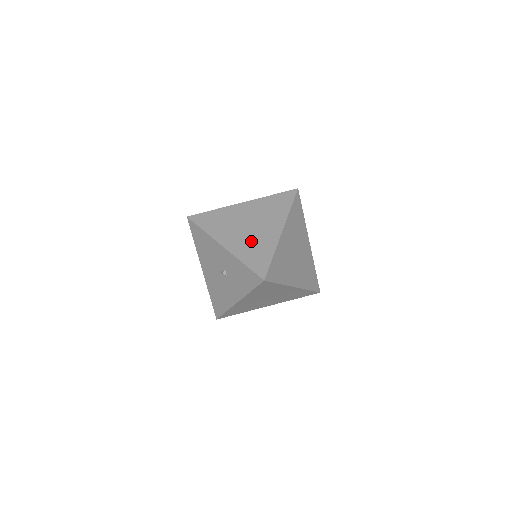
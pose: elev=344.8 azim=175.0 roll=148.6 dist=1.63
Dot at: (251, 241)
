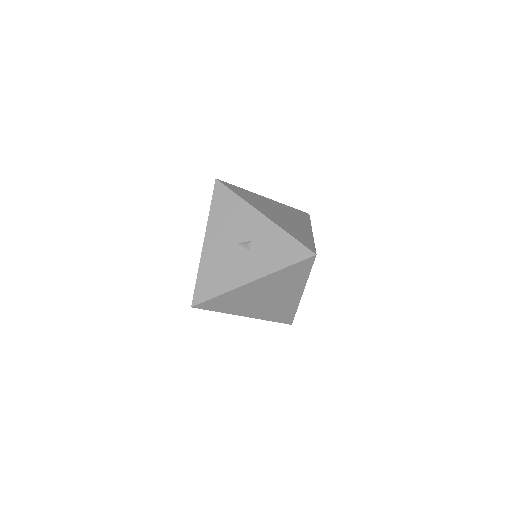
Dot at: (289, 224)
